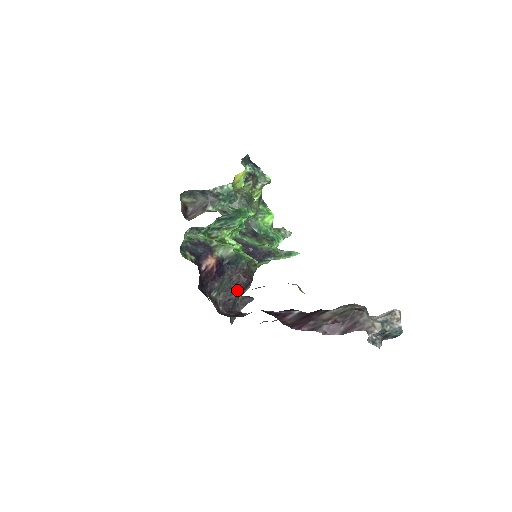
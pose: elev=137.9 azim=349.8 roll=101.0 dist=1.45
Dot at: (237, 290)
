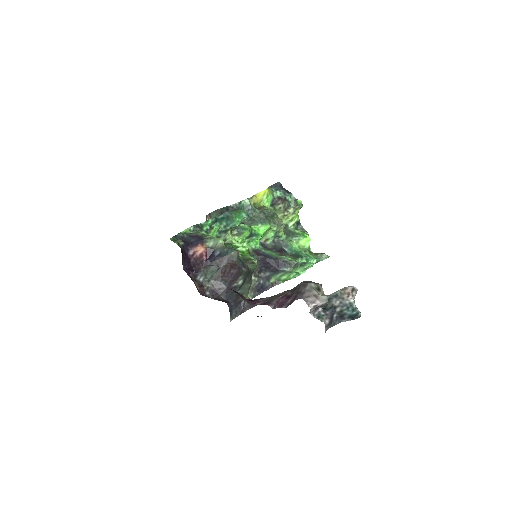
Dot at: (226, 280)
